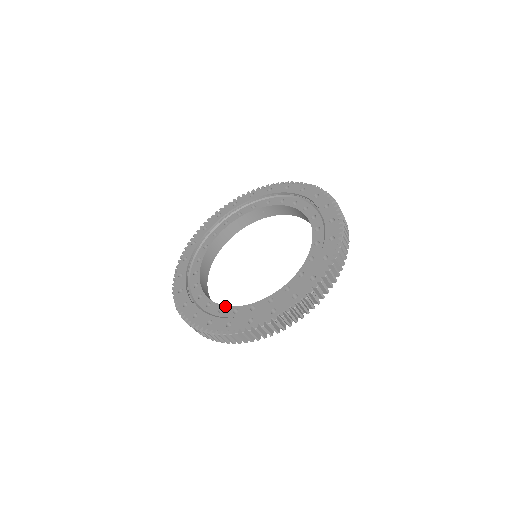
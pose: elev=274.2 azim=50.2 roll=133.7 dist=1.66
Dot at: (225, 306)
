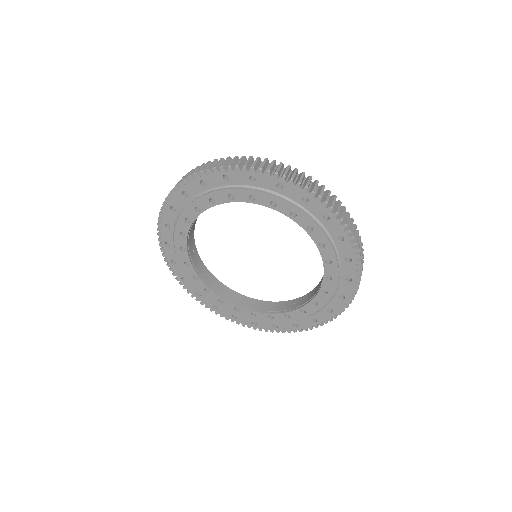
Dot at: occluded
